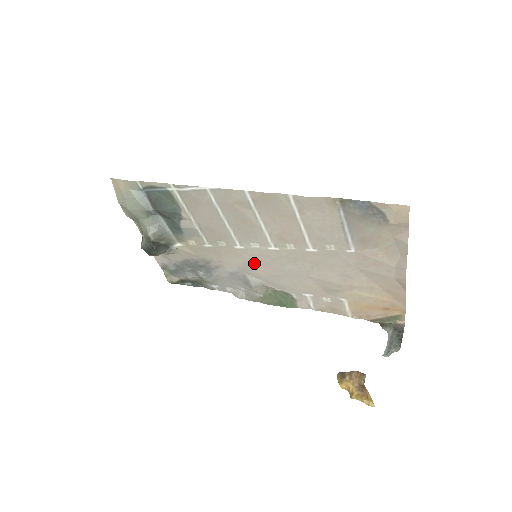
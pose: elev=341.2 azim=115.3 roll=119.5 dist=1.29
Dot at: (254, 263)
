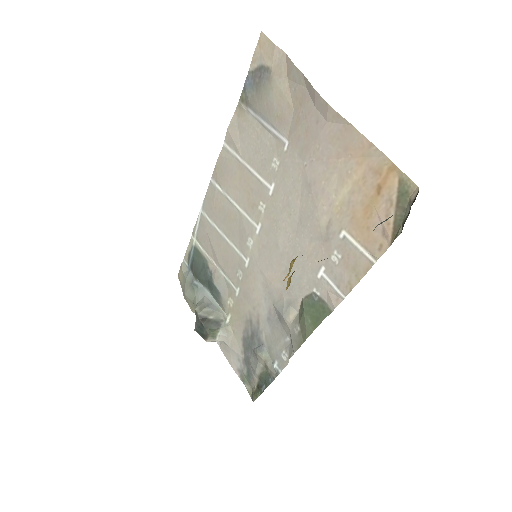
Dot at: (265, 273)
